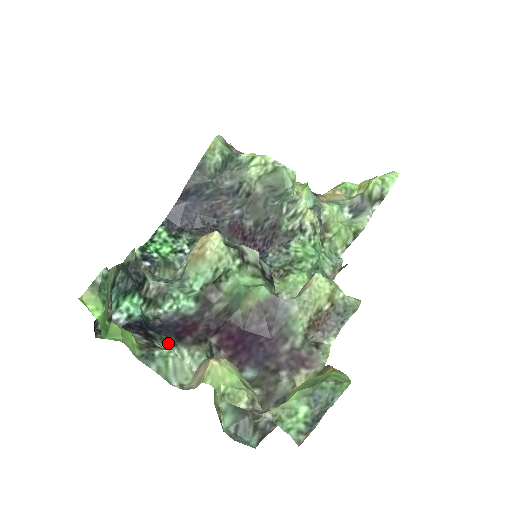
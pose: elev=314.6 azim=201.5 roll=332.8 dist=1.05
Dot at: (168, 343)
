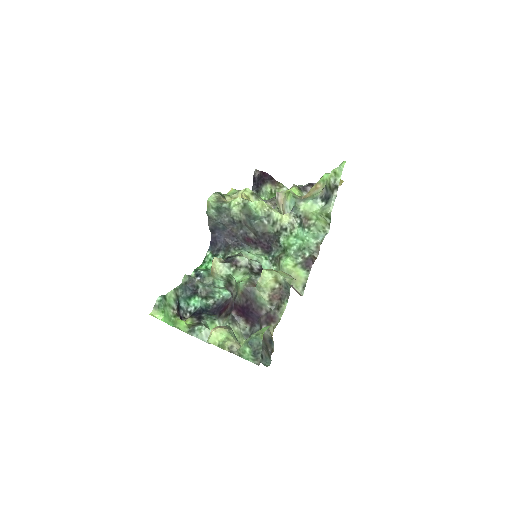
Dot at: (211, 319)
